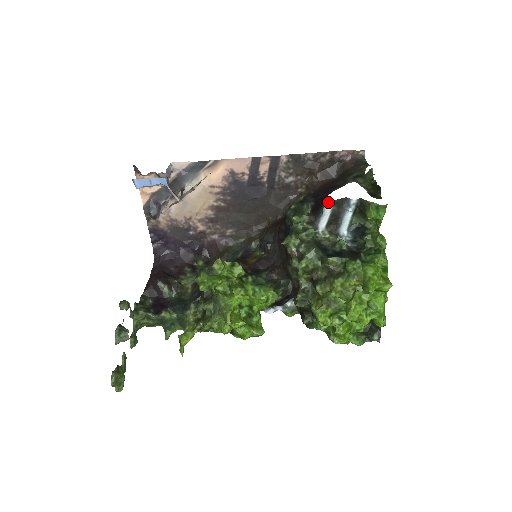
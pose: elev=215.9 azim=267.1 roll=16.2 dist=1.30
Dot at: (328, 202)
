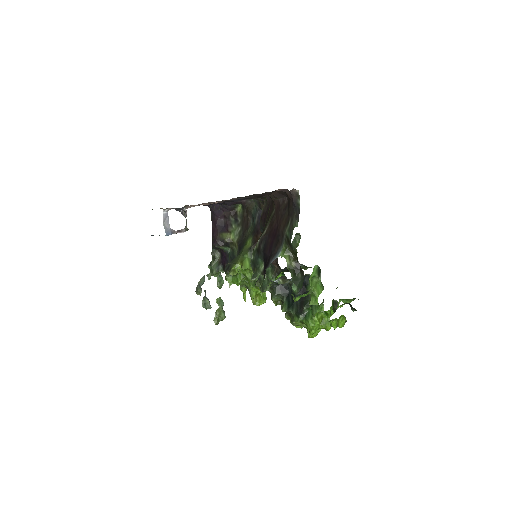
Dot at: occluded
